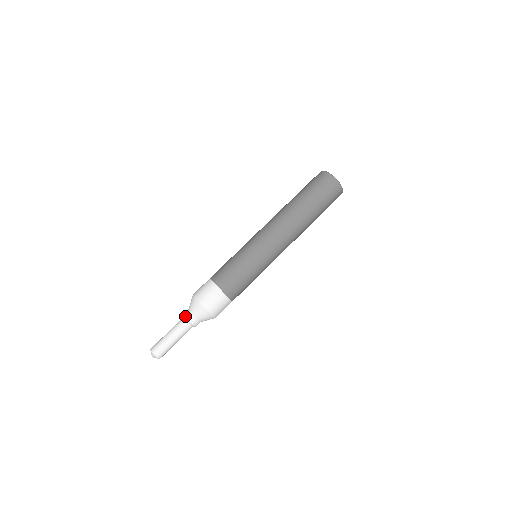
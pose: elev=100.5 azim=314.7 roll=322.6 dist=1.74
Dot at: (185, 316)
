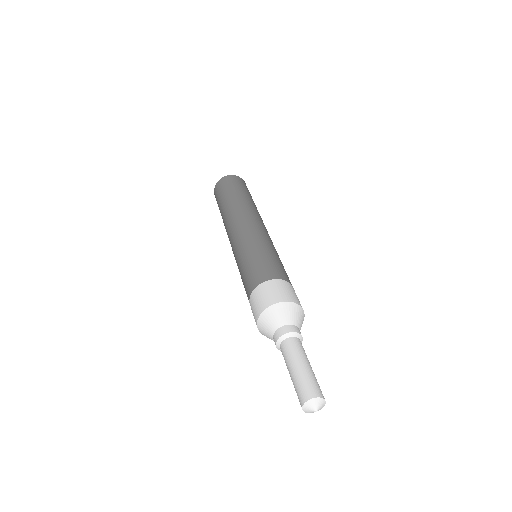
Dot at: (295, 331)
